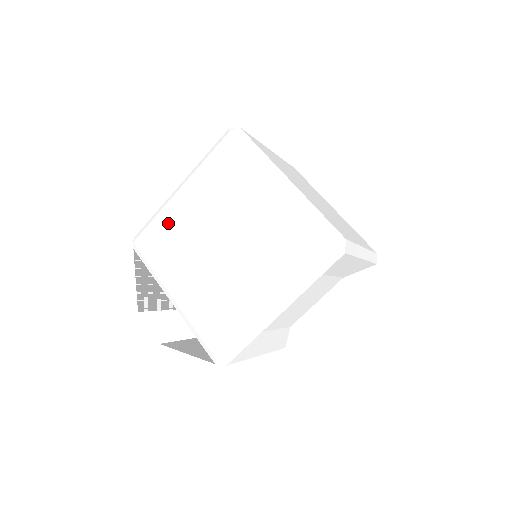
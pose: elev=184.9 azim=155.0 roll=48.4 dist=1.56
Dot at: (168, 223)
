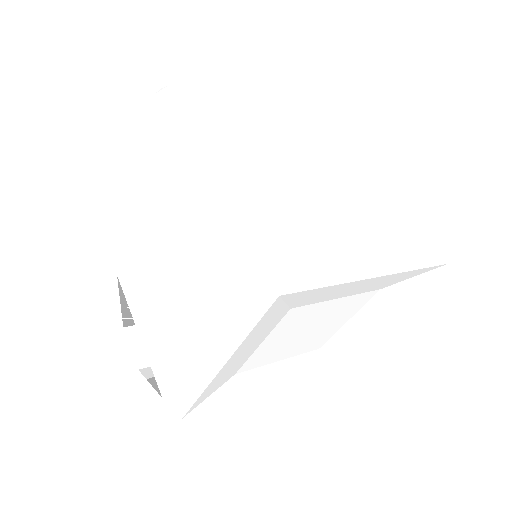
Dot at: (125, 226)
